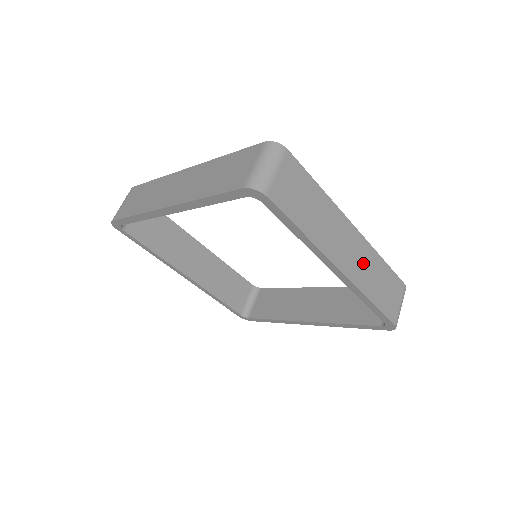
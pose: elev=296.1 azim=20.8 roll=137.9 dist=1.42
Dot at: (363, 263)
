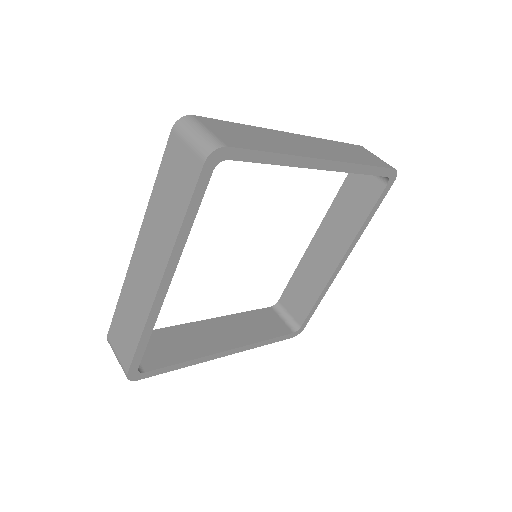
Dot at: (328, 149)
